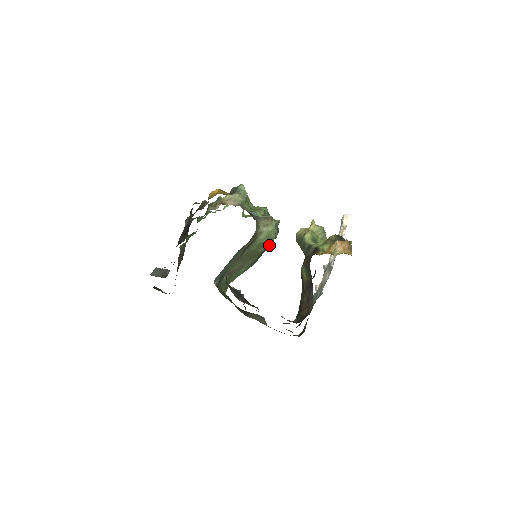
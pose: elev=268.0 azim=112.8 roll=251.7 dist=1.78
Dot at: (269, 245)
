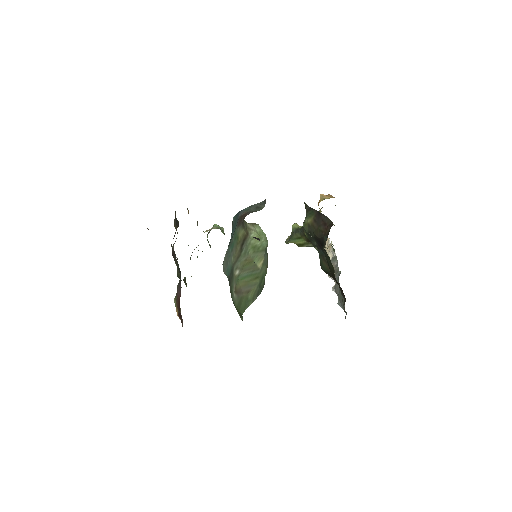
Dot at: (265, 266)
